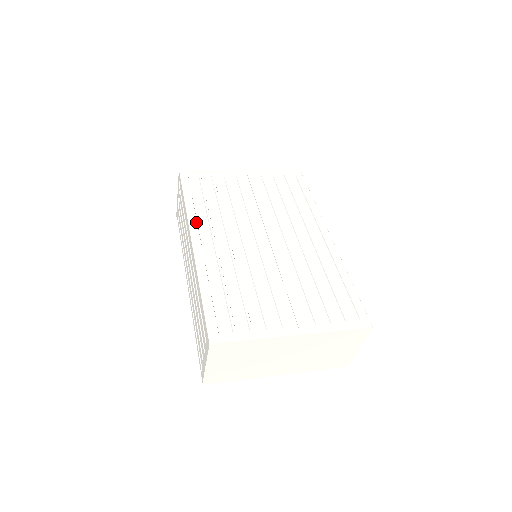
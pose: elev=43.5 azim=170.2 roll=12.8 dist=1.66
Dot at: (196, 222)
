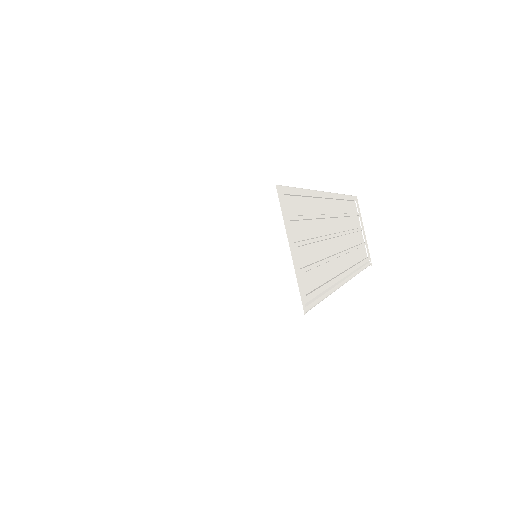
Dot at: occluded
